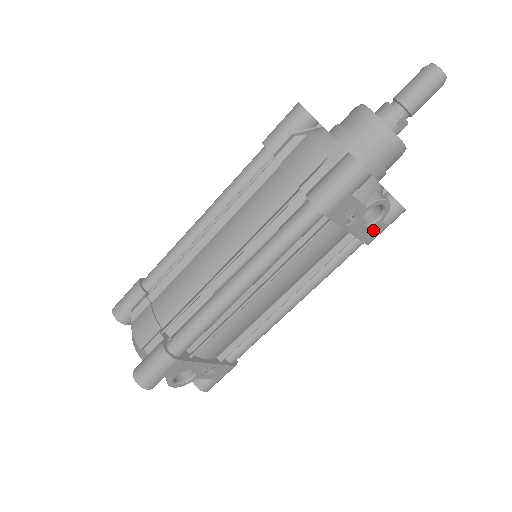
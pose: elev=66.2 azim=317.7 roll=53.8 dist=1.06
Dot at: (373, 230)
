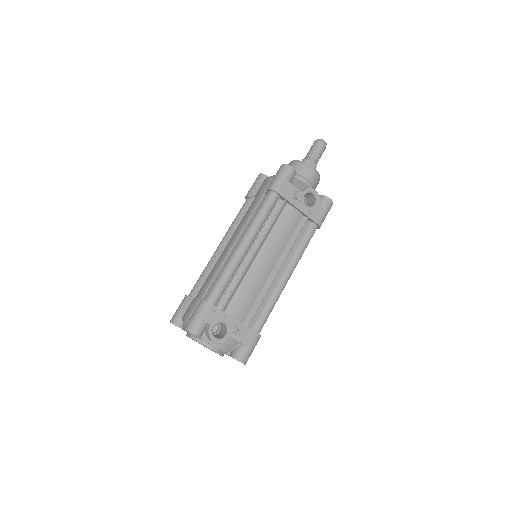
Dot at: (316, 212)
